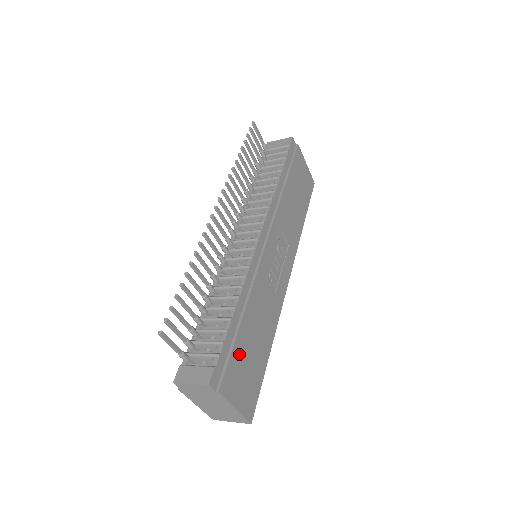
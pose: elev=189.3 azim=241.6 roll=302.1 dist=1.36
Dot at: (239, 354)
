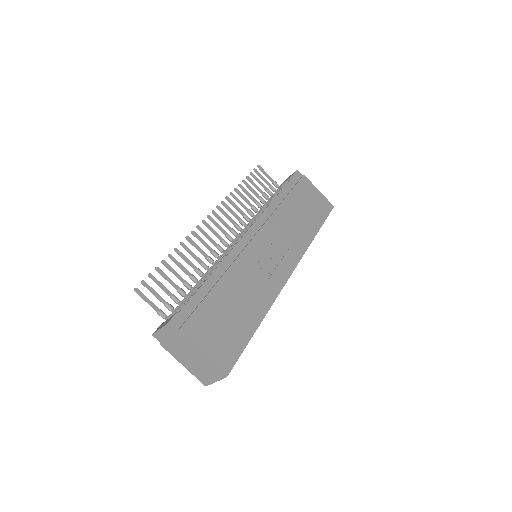
Dot at: (210, 311)
